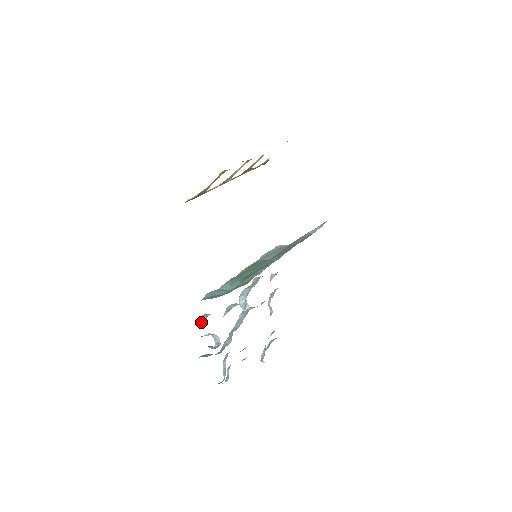
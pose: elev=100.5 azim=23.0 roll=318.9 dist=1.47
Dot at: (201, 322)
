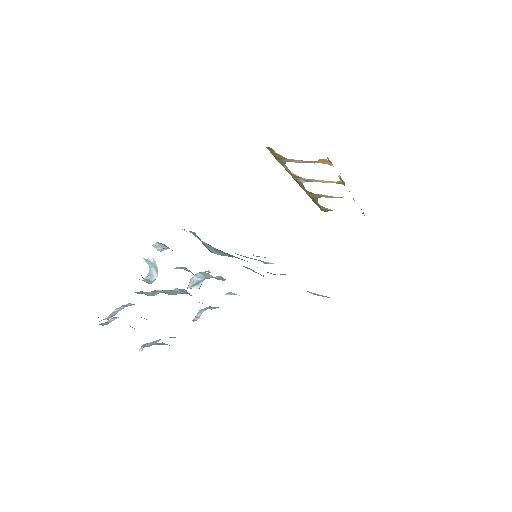
Dot at: (159, 246)
